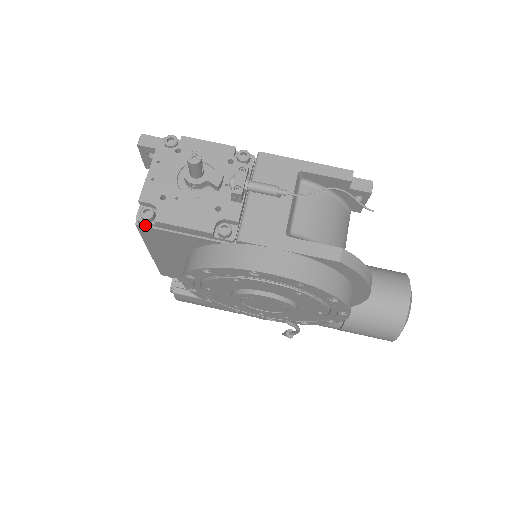
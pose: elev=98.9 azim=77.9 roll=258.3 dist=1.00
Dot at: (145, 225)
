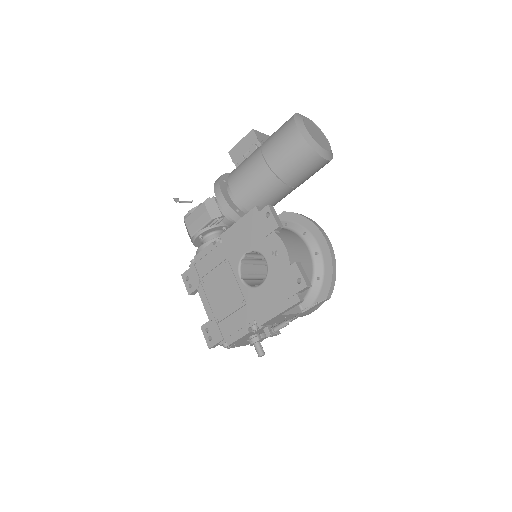
Dot at: occluded
